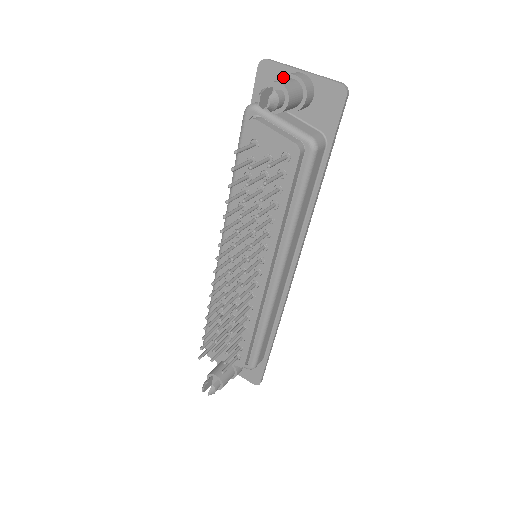
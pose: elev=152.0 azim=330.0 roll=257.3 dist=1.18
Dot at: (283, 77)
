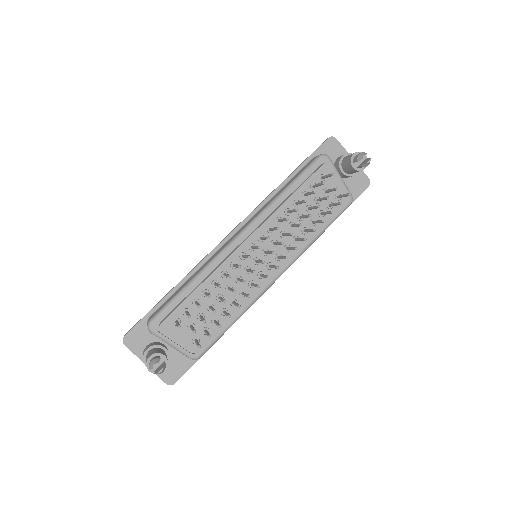
Dot at: occluded
